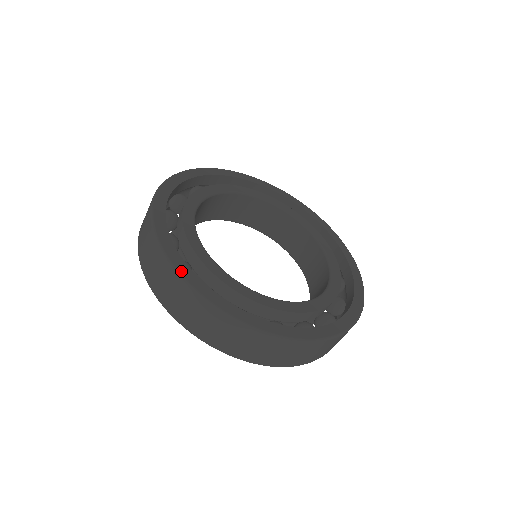
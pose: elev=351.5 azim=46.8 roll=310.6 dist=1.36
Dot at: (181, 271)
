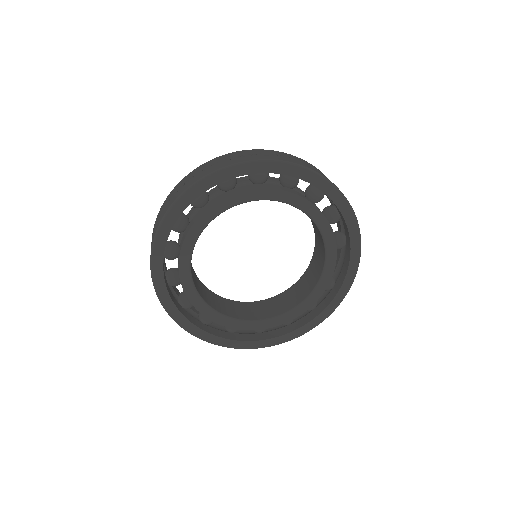
Dot at: (163, 301)
